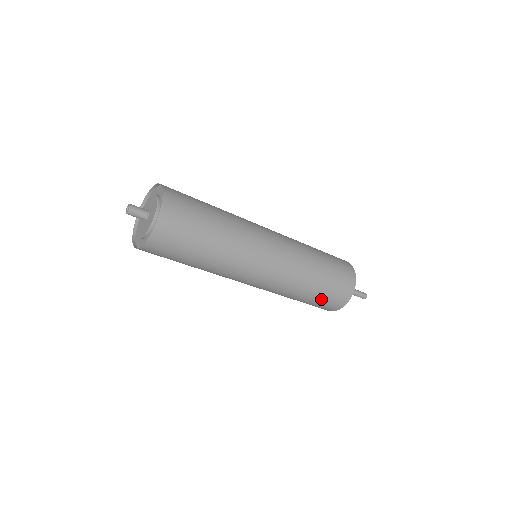
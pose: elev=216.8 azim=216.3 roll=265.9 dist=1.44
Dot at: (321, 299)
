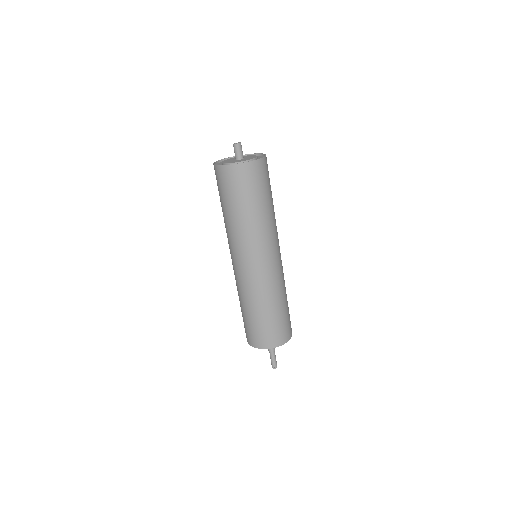
Dot at: (271, 324)
